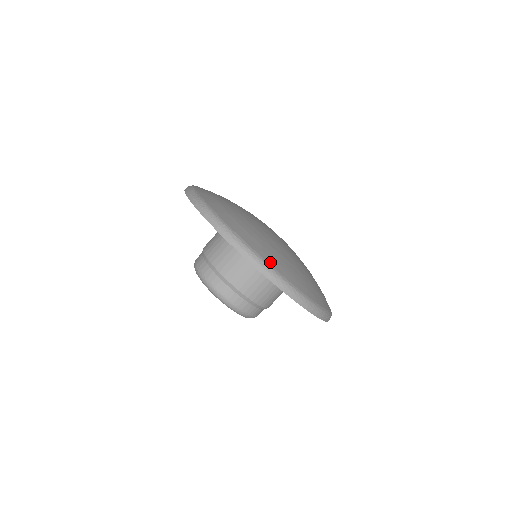
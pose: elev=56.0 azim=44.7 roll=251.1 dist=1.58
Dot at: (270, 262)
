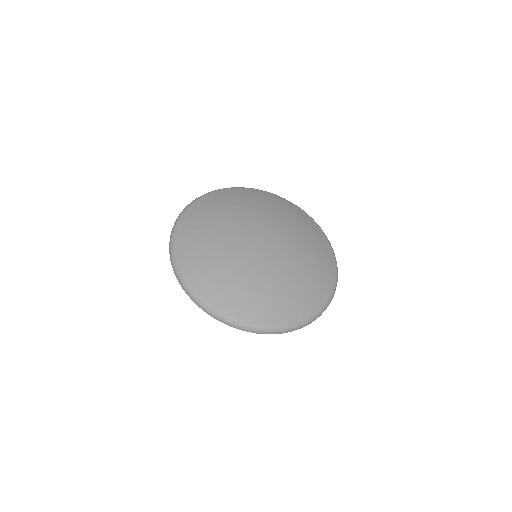
Dot at: (228, 311)
